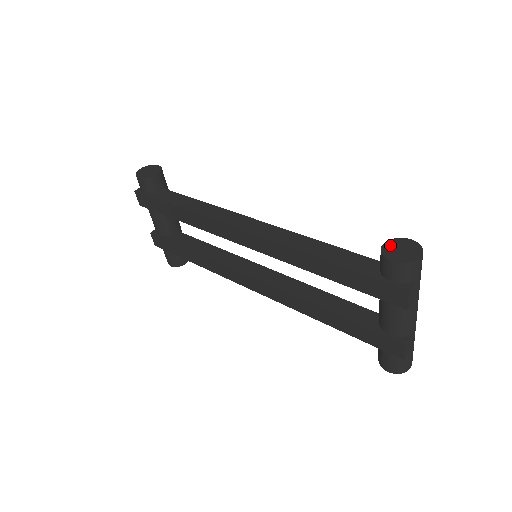
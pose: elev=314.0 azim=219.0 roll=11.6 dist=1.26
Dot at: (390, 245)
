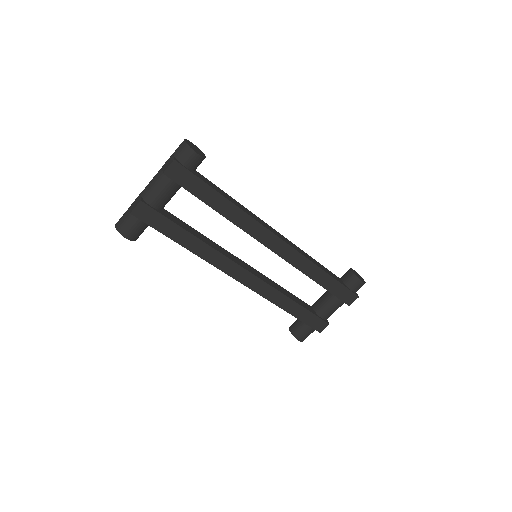
Dot at: (354, 272)
